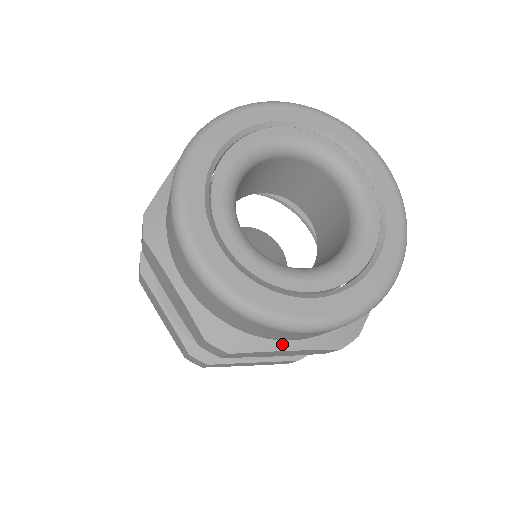
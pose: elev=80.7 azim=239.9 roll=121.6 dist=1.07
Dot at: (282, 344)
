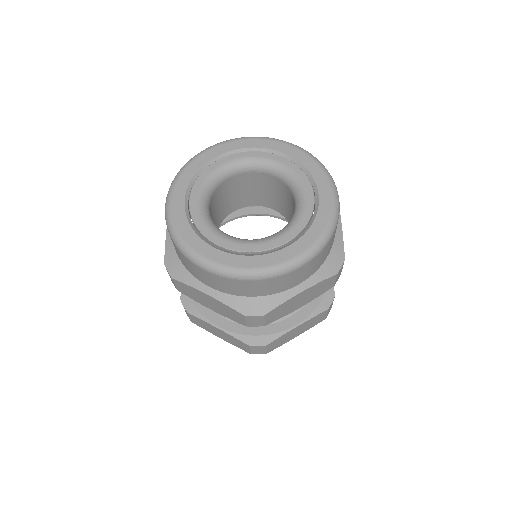
Dot at: (294, 290)
